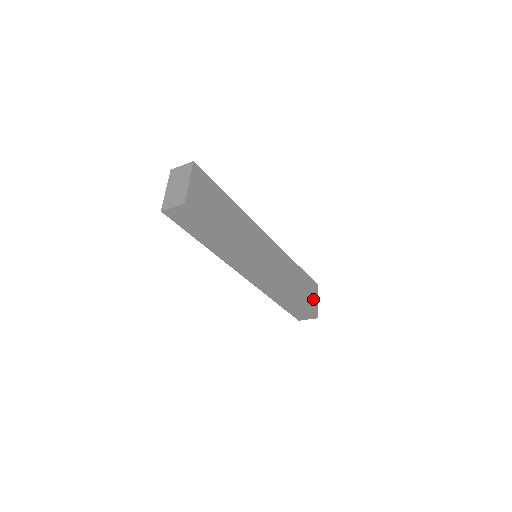
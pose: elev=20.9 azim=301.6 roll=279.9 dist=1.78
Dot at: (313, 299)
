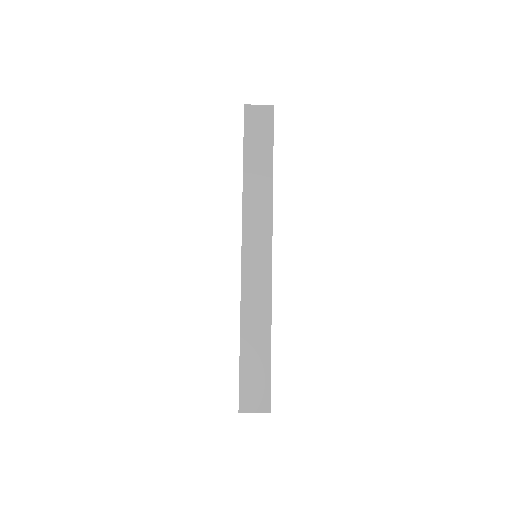
Dot at: occluded
